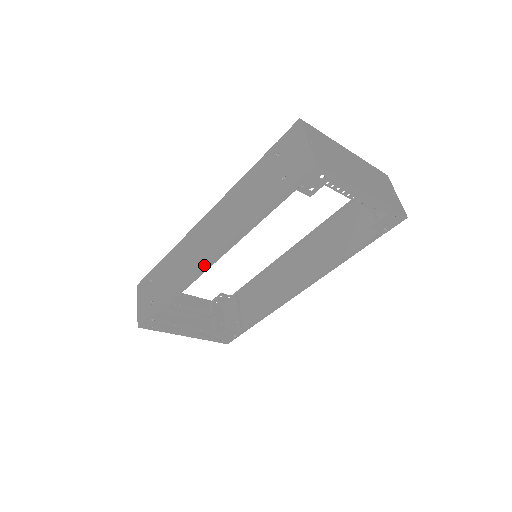
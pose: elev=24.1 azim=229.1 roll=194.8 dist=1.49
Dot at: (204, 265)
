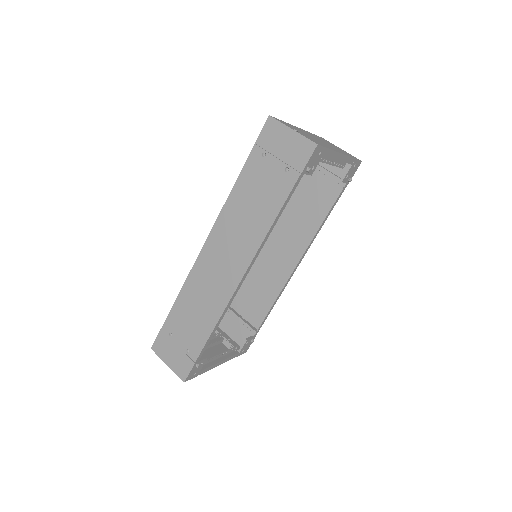
Dot at: (238, 283)
